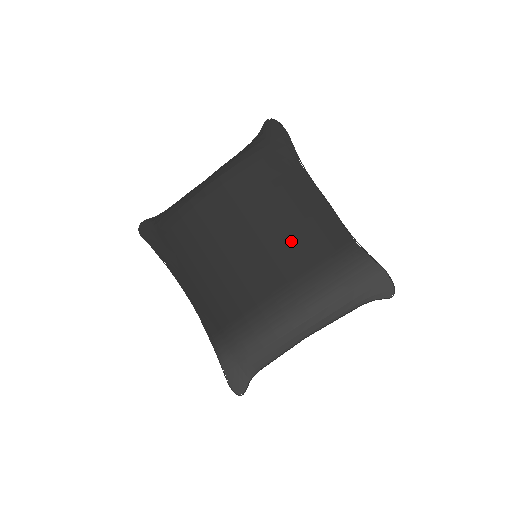
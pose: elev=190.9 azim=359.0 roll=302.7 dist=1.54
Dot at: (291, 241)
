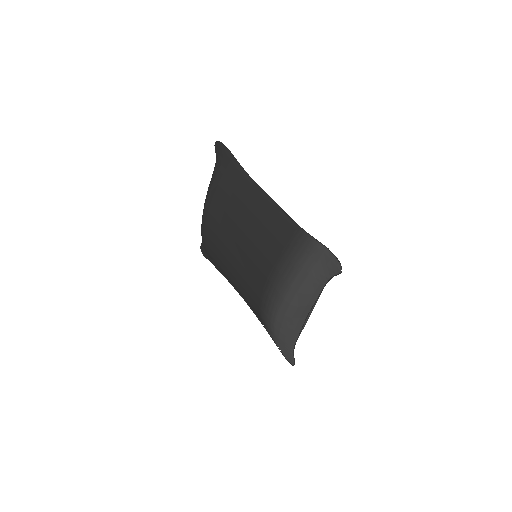
Dot at: (257, 244)
